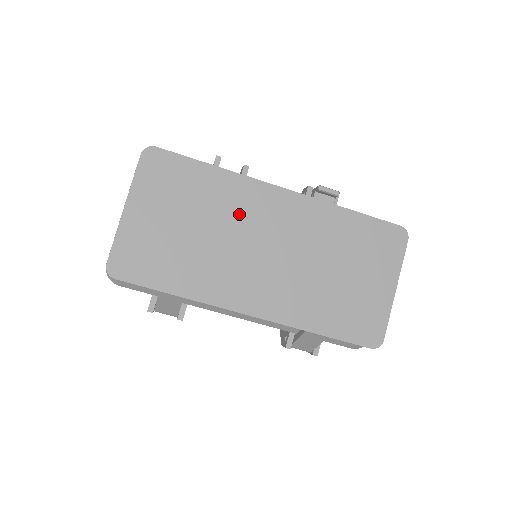
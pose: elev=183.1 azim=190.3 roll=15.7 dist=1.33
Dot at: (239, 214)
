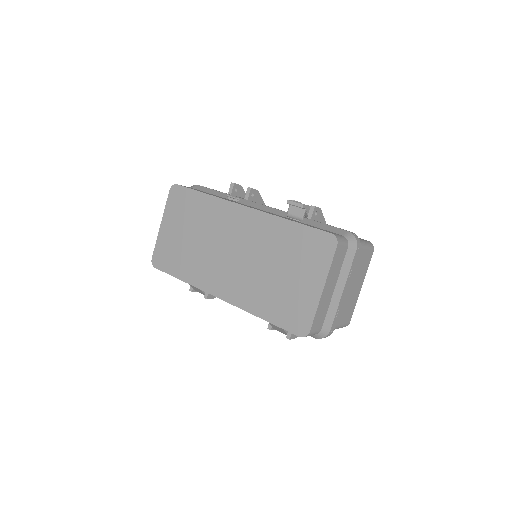
Dot at: (217, 226)
